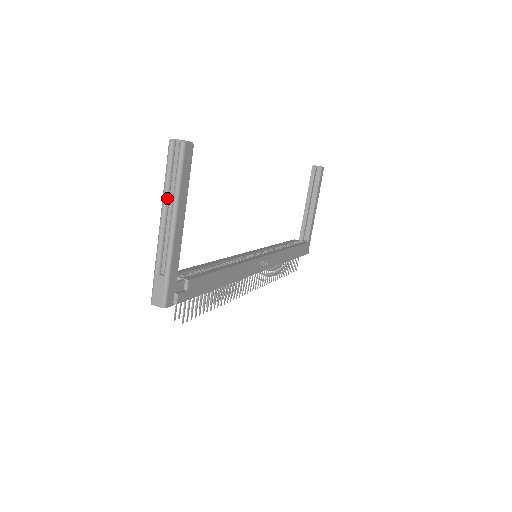
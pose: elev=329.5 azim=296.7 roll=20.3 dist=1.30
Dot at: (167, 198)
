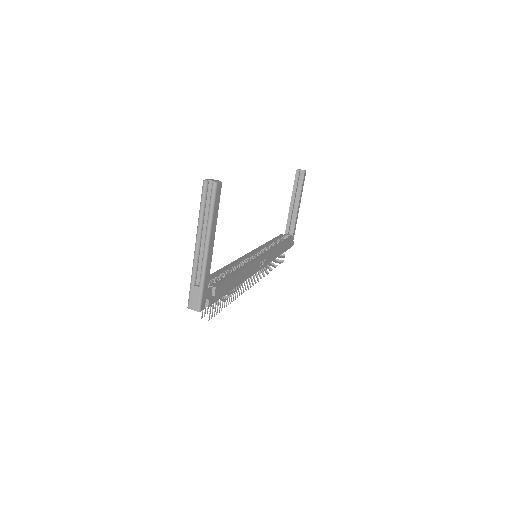
Dot at: (201, 226)
